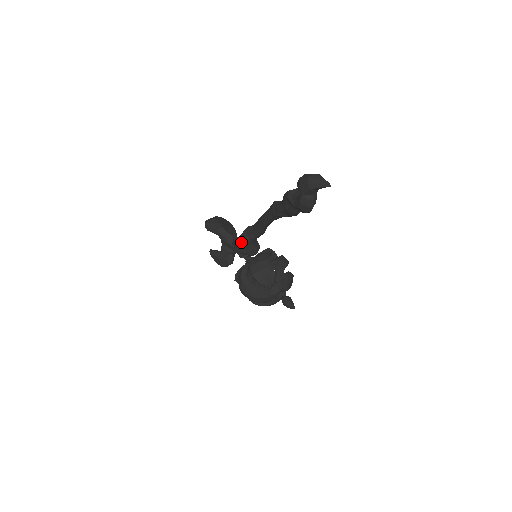
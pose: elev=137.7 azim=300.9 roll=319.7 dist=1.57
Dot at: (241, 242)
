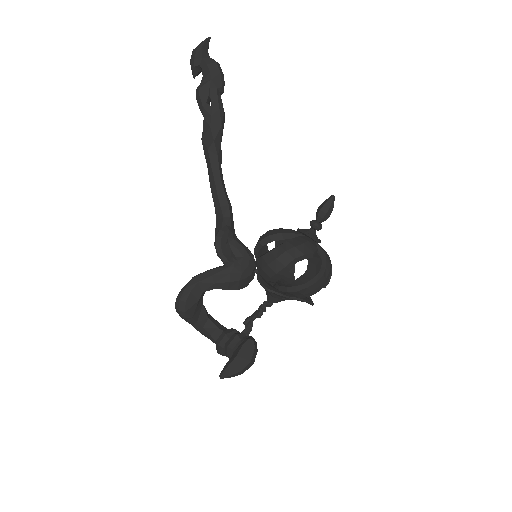
Dot at: (223, 234)
